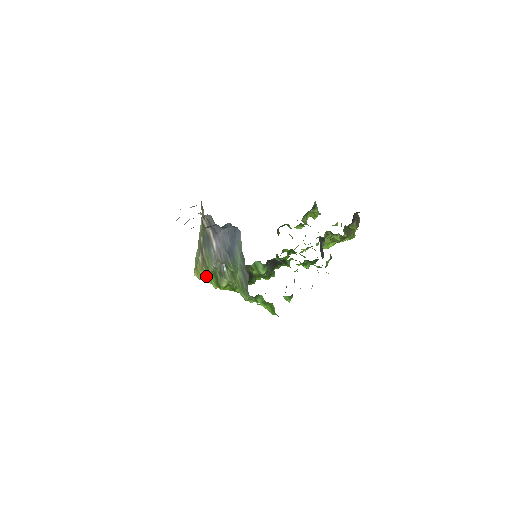
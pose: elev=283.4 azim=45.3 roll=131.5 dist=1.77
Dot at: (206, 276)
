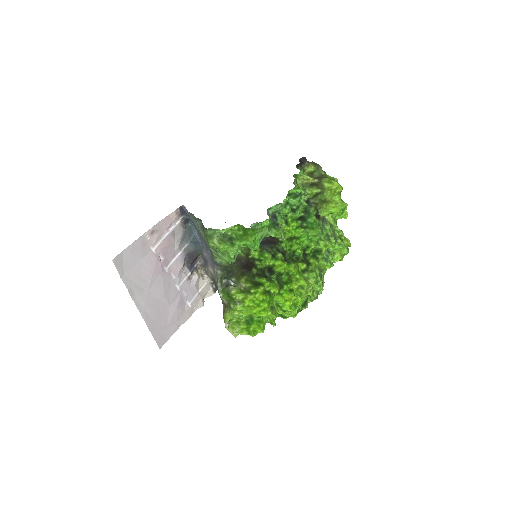
Dot at: (229, 312)
